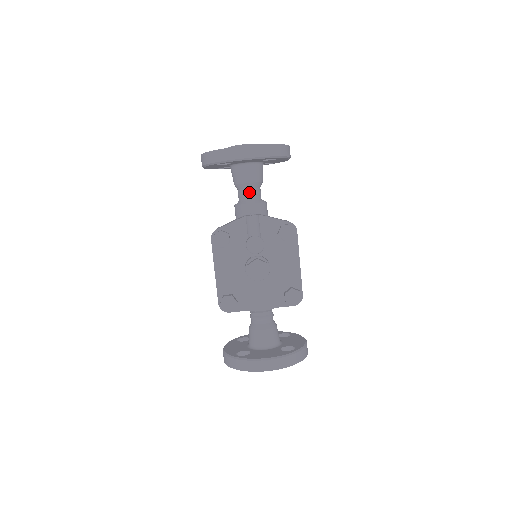
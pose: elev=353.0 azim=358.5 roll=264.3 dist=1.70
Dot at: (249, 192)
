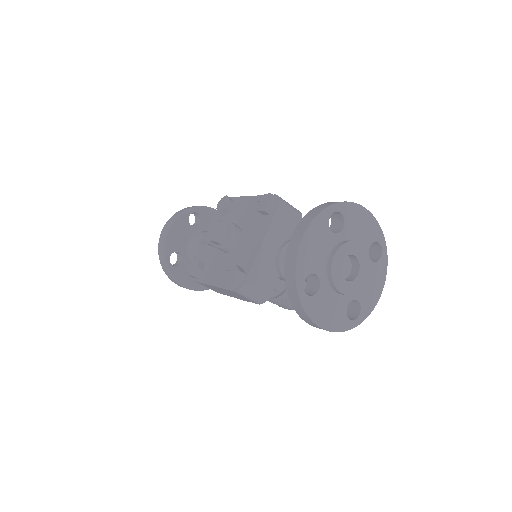
Dot at: occluded
